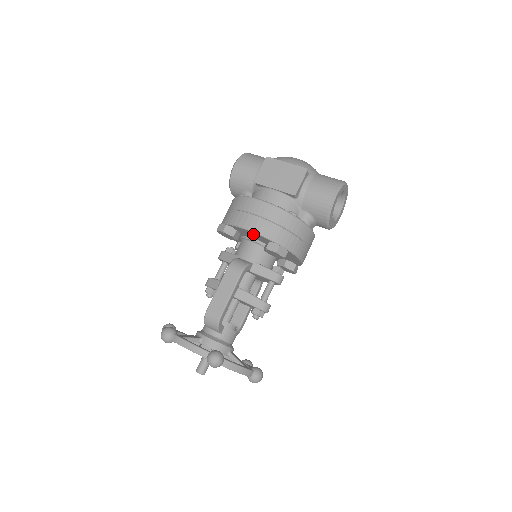
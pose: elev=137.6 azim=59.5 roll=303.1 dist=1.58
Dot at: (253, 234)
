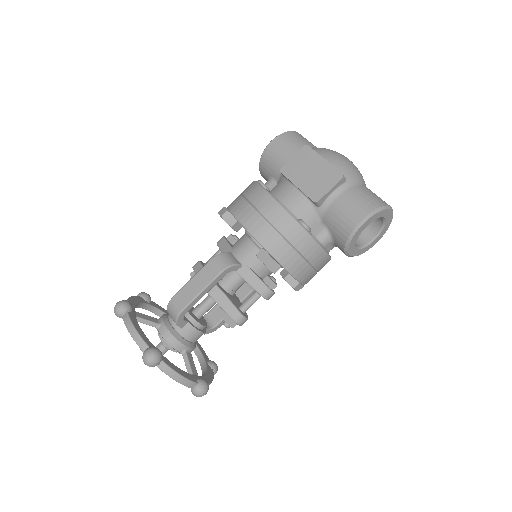
Dot at: occluded
